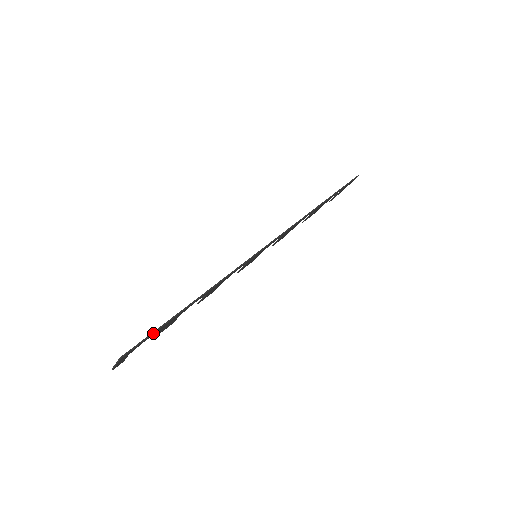
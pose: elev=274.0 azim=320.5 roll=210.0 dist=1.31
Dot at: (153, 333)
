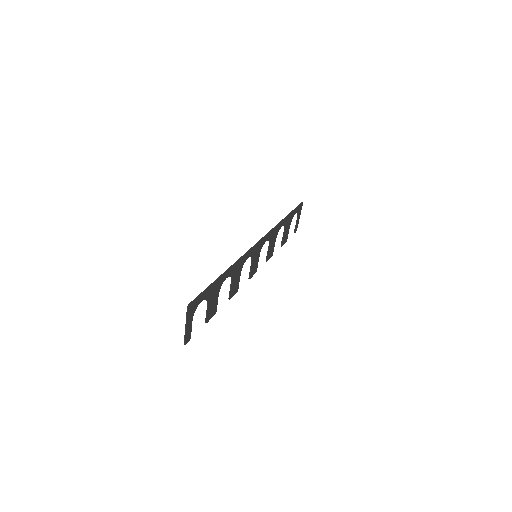
Dot at: (204, 291)
